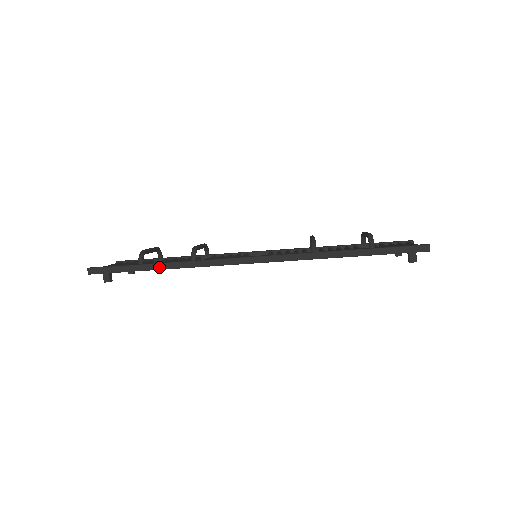
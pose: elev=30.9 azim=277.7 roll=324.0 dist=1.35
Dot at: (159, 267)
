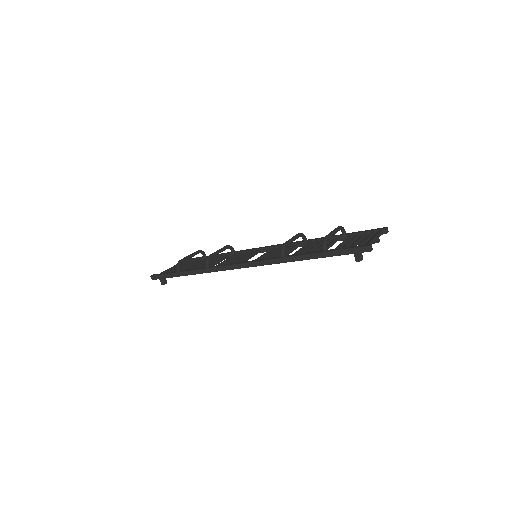
Dot at: (188, 273)
